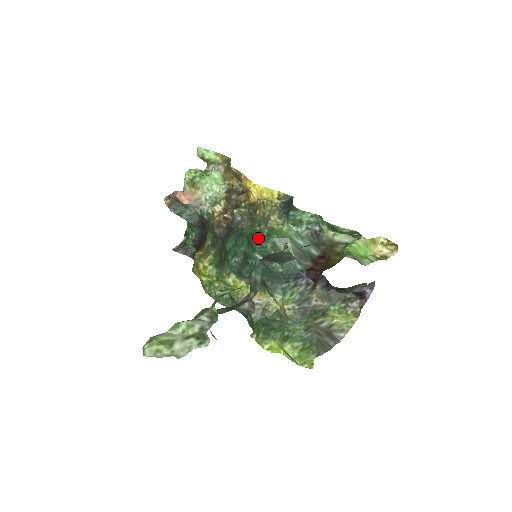
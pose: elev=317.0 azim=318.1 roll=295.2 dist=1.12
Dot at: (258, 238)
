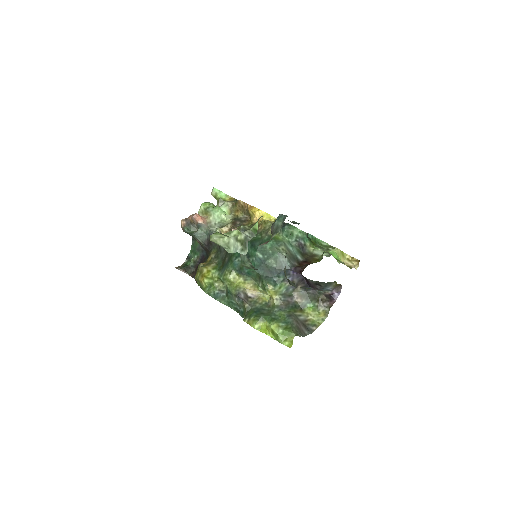
Dot at: (260, 242)
